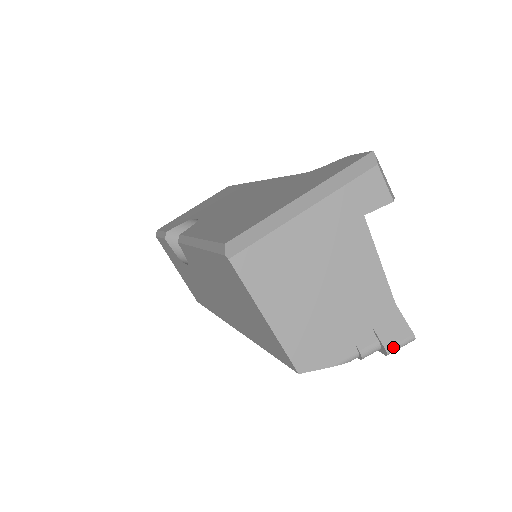
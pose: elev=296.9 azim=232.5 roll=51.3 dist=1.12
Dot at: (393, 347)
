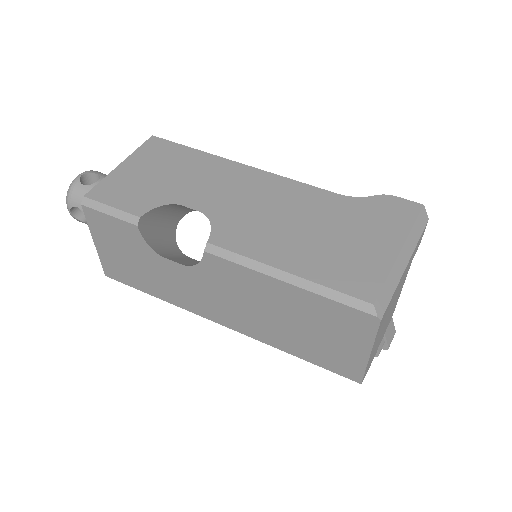
Dot at: occluded
